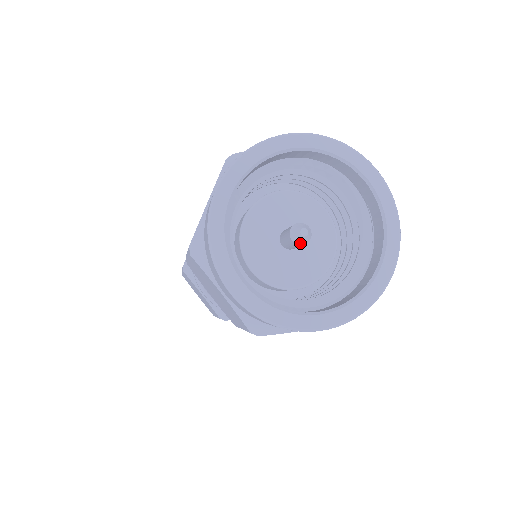
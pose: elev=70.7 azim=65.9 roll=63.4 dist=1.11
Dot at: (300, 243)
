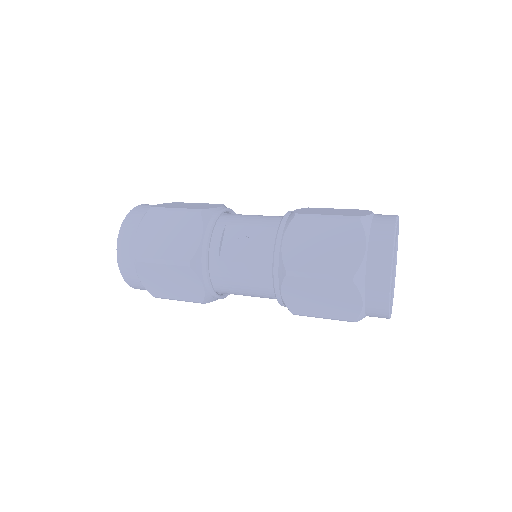
Dot at: occluded
